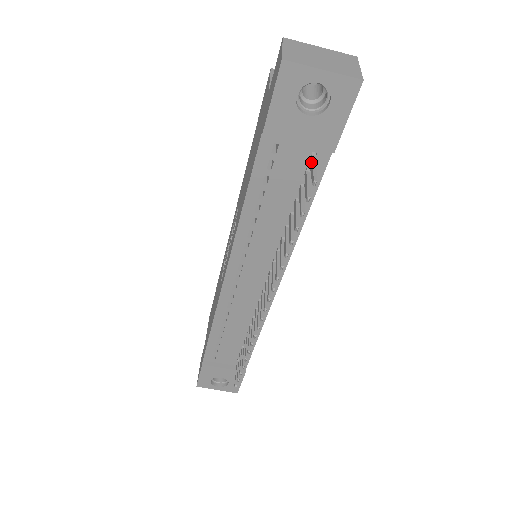
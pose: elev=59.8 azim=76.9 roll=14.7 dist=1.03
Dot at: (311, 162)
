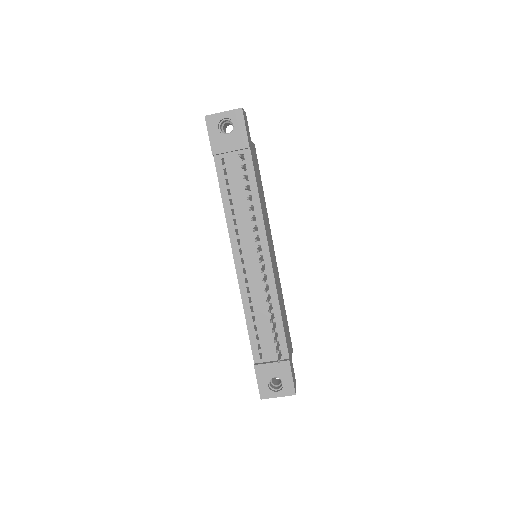
Dot at: occluded
